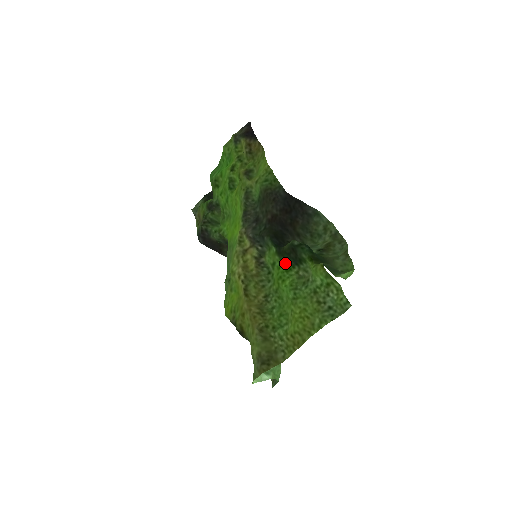
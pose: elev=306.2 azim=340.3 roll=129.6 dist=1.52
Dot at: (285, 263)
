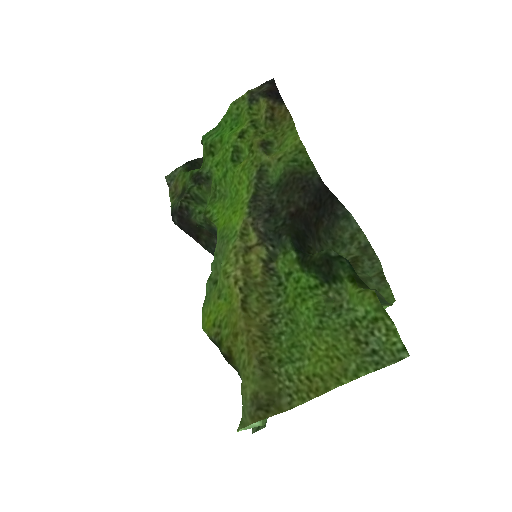
Dot at: (309, 277)
